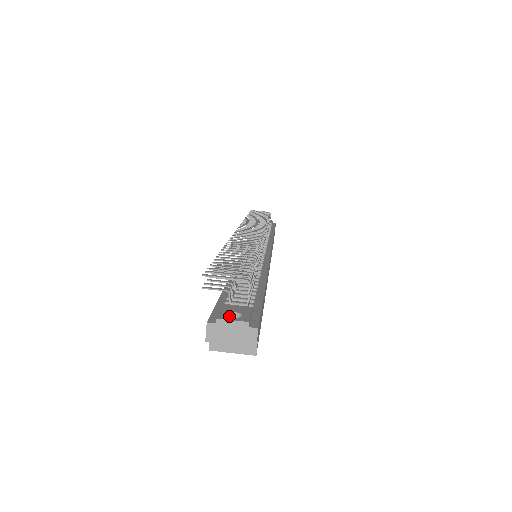
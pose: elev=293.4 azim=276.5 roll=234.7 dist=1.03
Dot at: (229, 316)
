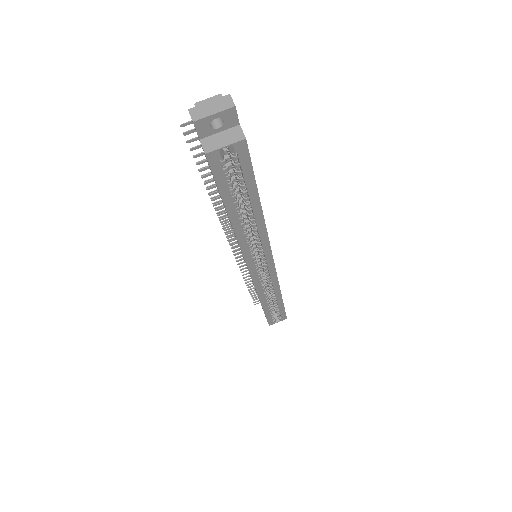
Dot at: occluded
